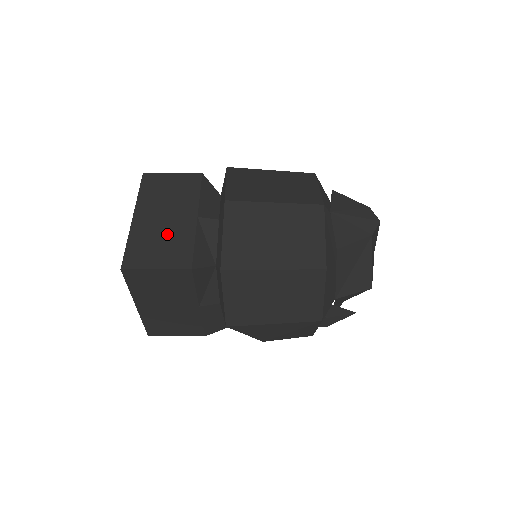
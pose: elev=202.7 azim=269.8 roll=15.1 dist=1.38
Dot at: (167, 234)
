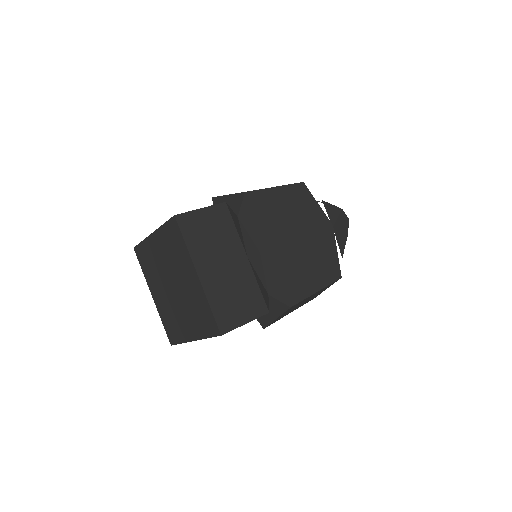
Dot at: (235, 284)
